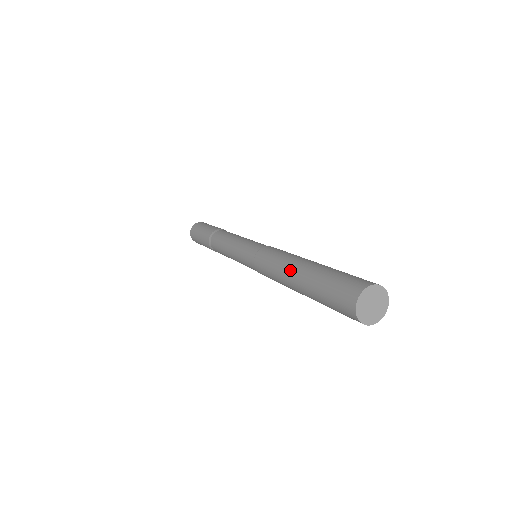
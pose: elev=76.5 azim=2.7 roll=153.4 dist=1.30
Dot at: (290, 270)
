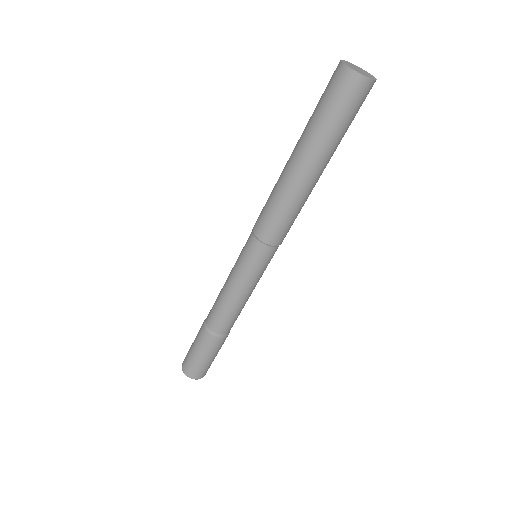
Dot at: (288, 171)
